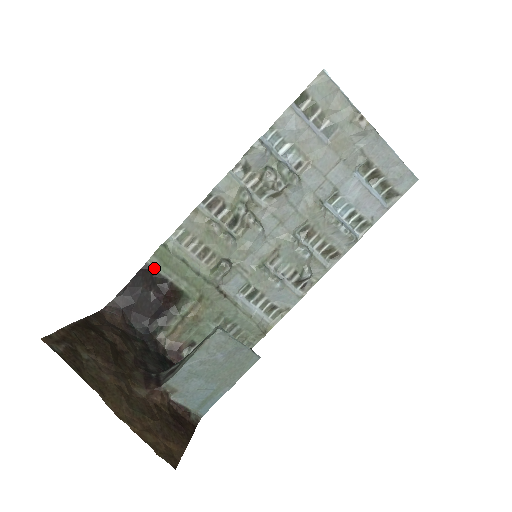
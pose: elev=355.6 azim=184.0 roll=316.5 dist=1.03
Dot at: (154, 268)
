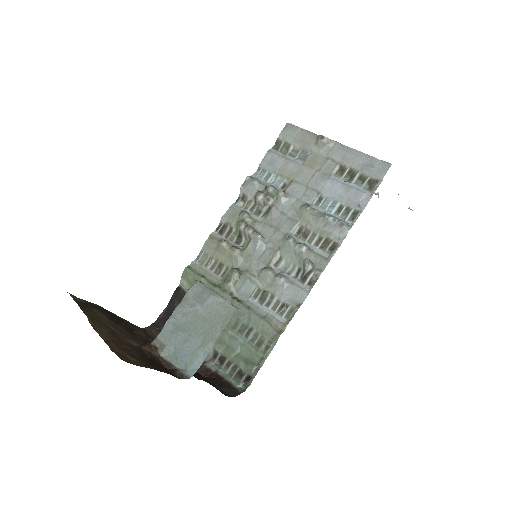
Dot at: (184, 290)
